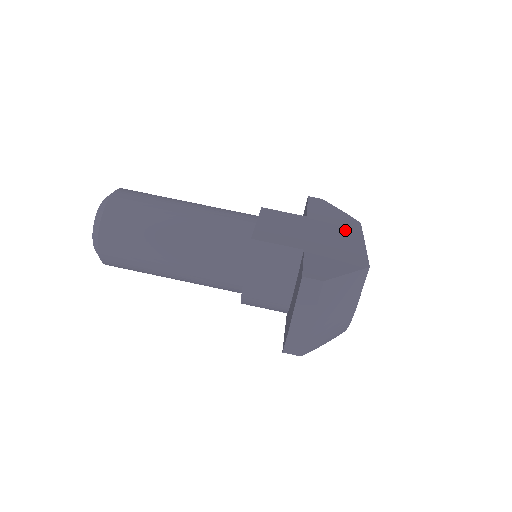
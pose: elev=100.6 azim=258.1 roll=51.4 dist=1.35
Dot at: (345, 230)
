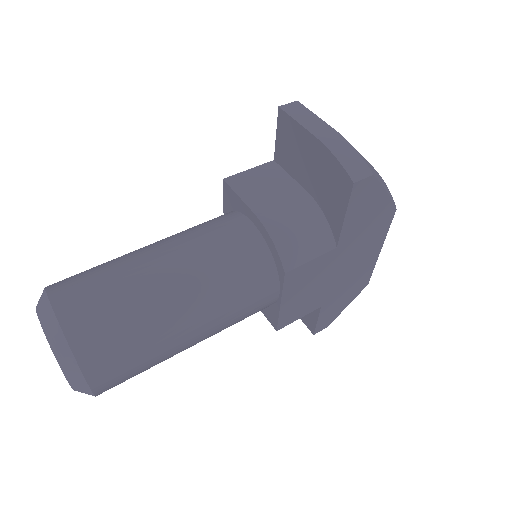
Dot at: occluded
